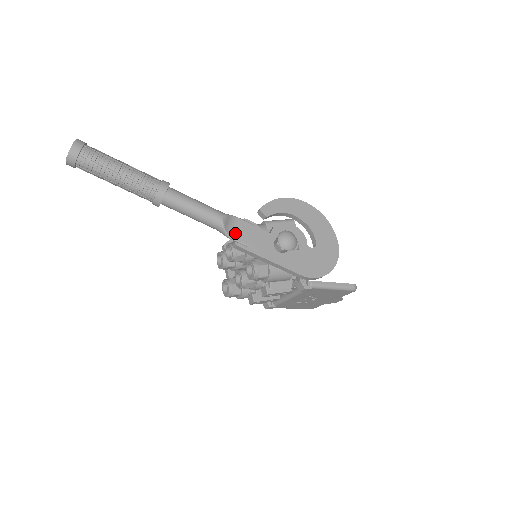
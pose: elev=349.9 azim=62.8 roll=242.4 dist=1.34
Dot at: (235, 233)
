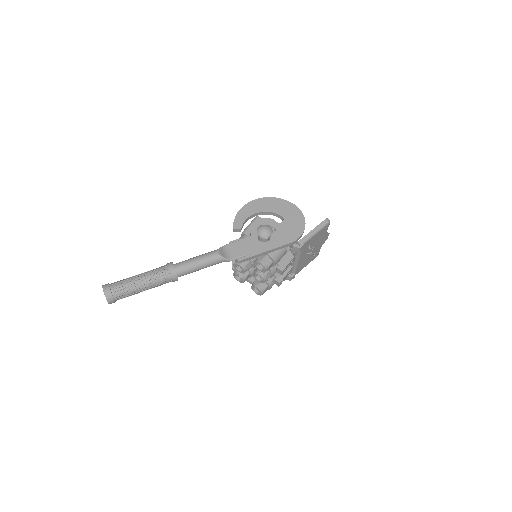
Dot at: (232, 255)
